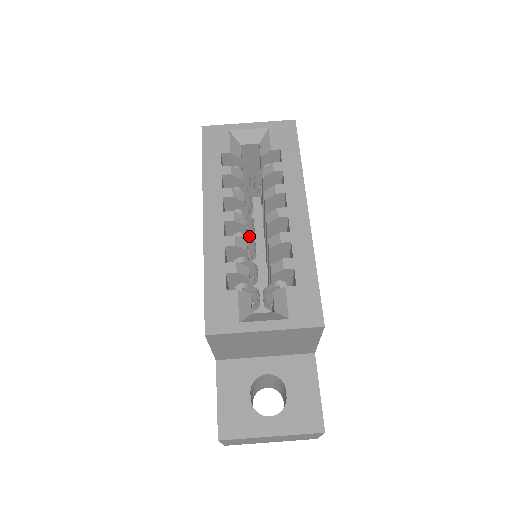
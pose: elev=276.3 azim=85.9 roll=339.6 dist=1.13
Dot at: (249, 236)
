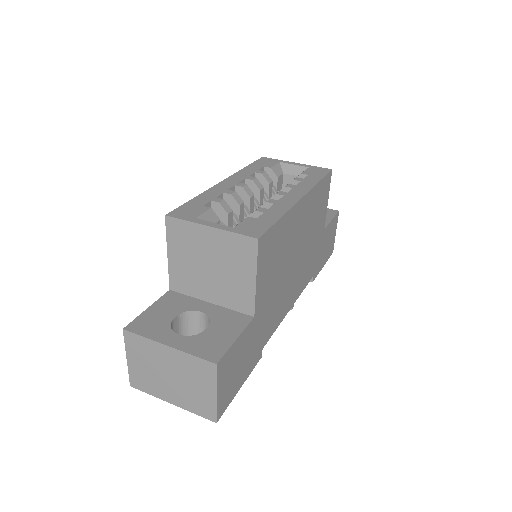
Dot at: occluded
